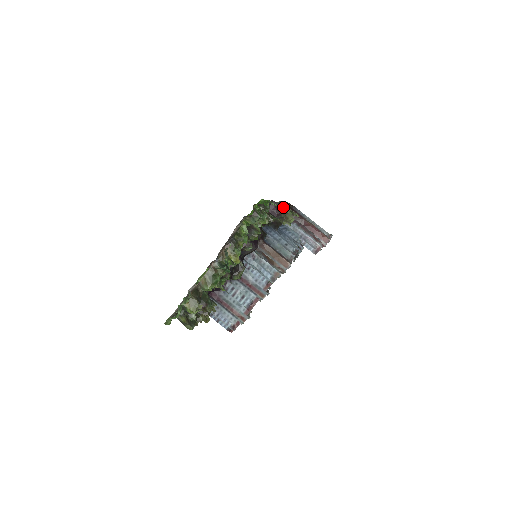
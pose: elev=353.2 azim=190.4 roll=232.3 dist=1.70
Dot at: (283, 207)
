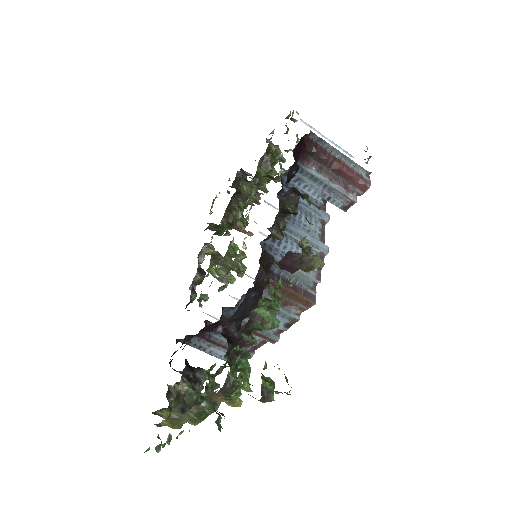
Dot at: occluded
